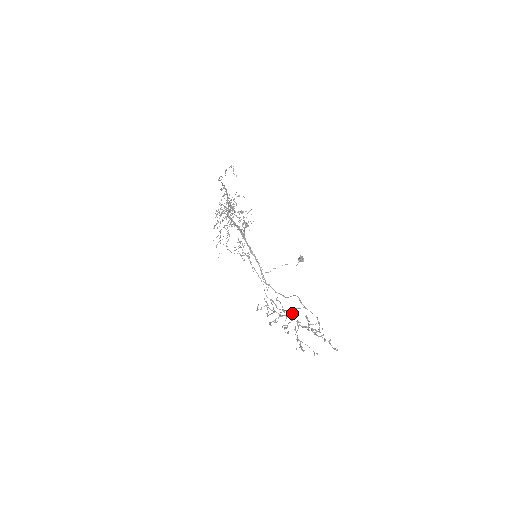
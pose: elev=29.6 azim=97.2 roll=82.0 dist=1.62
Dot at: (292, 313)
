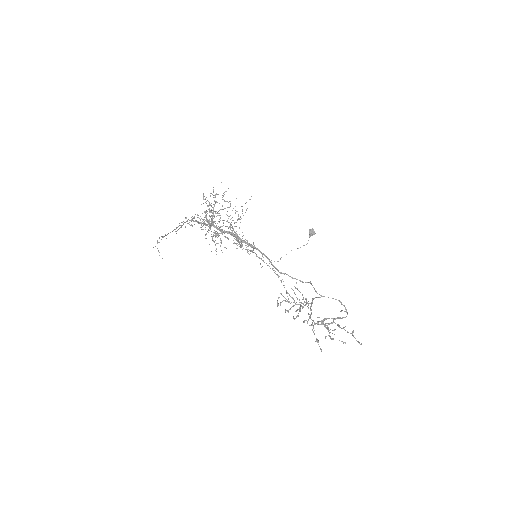
Dot at: (310, 306)
